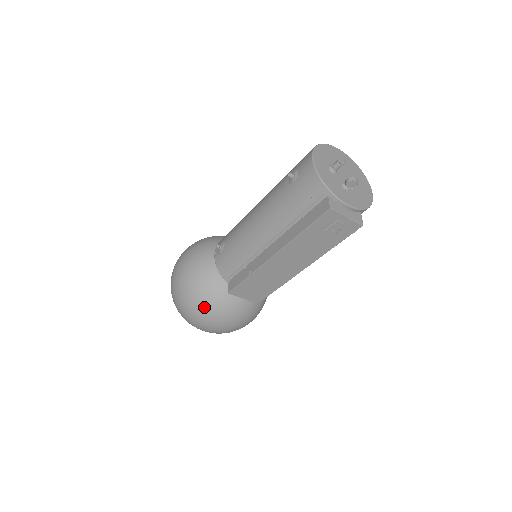
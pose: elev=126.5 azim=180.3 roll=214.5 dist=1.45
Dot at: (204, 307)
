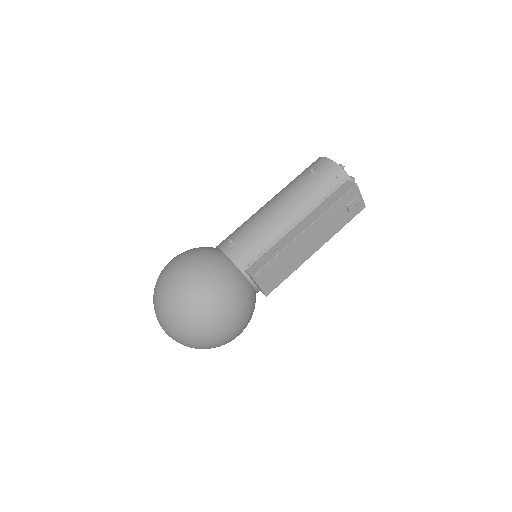
Dot at: (224, 296)
